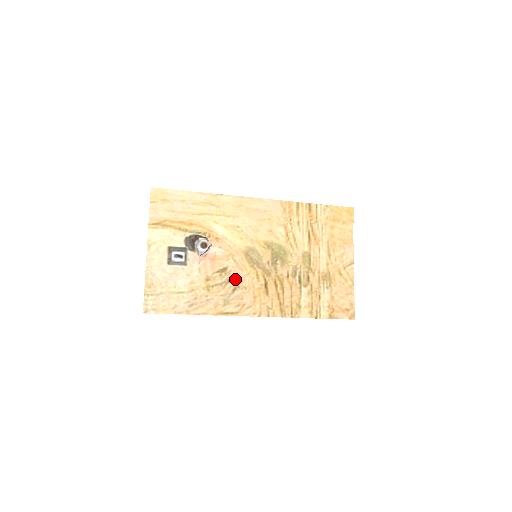
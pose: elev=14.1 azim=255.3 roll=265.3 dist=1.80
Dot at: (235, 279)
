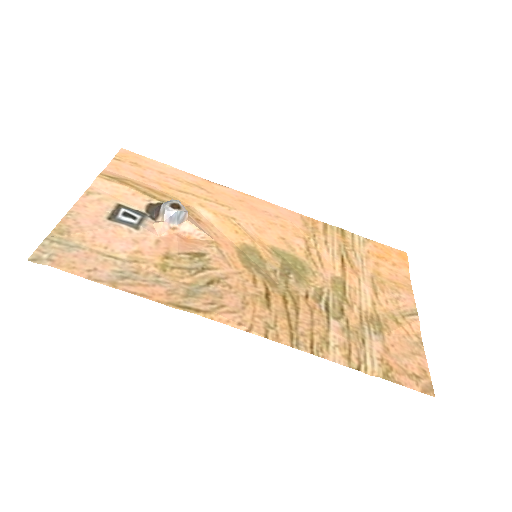
Dot at: (215, 271)
